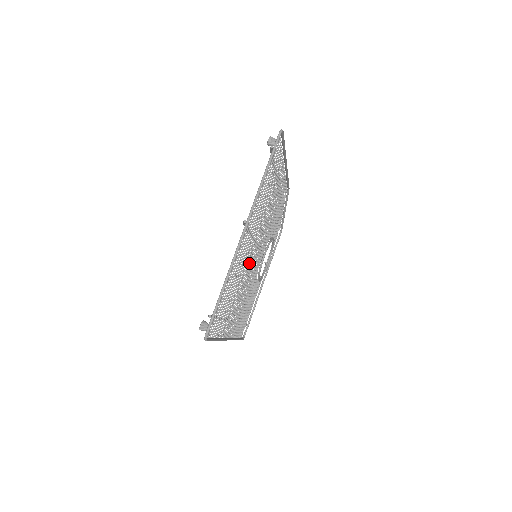
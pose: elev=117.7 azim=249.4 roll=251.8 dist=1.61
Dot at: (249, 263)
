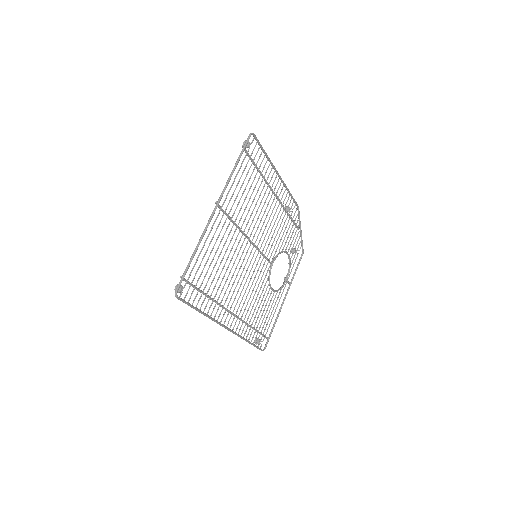
Dot at: (244, 257)
